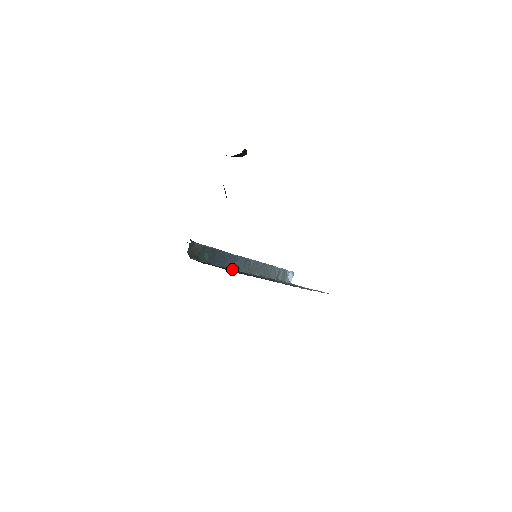
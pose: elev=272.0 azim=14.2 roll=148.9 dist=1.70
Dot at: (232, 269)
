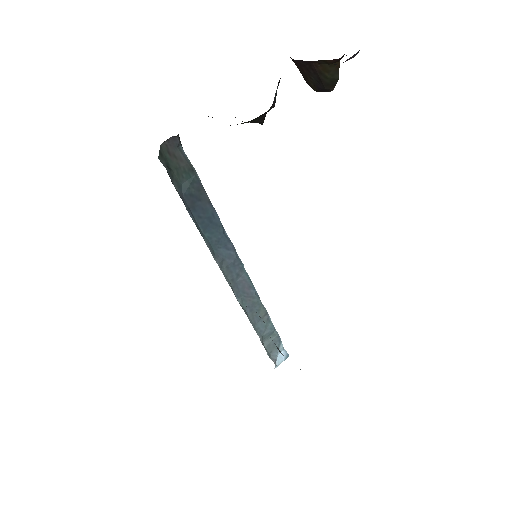
Dot at: (210, 250)
